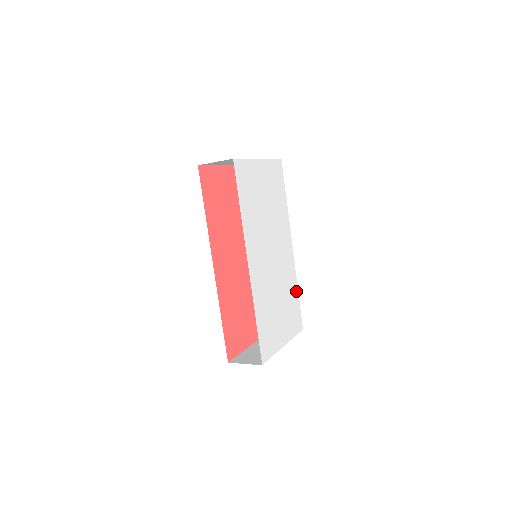
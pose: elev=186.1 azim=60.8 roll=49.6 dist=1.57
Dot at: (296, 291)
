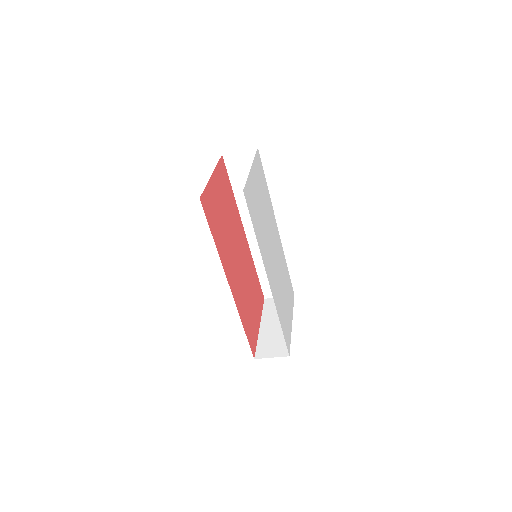
Dot at: (286, 267)
